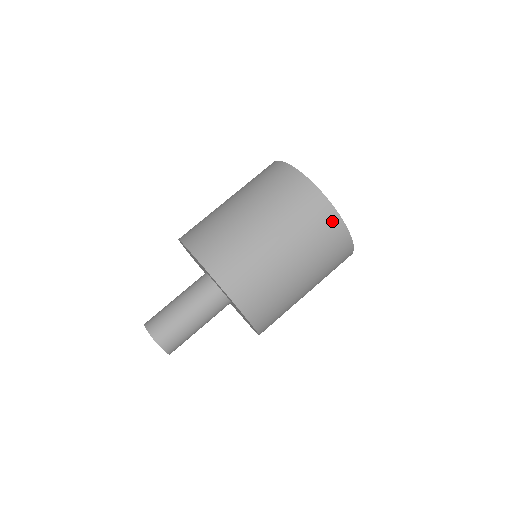
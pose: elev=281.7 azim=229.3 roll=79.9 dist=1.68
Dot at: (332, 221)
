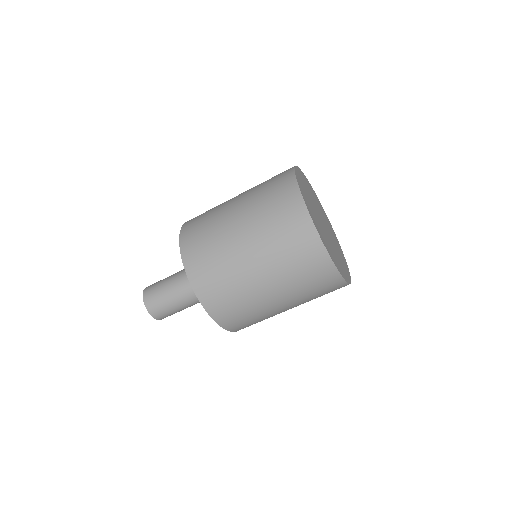
Dot at: (334, 283)
